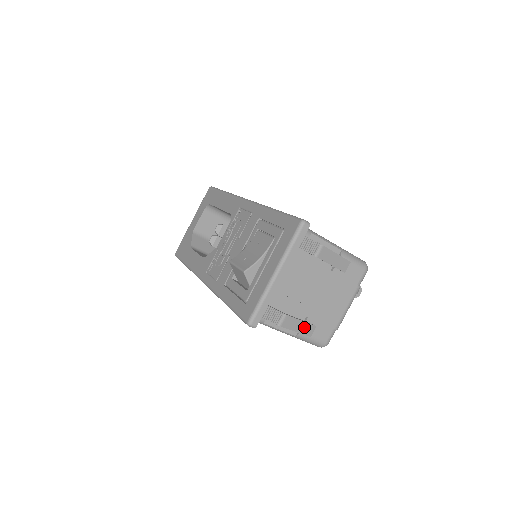
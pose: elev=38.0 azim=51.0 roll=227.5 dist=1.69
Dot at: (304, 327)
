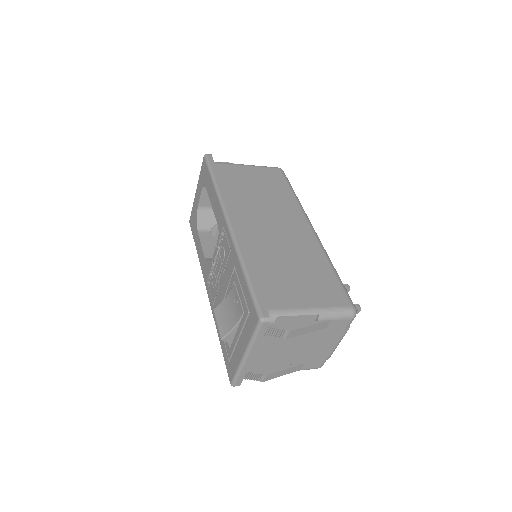
Dot at: (290, 370)
